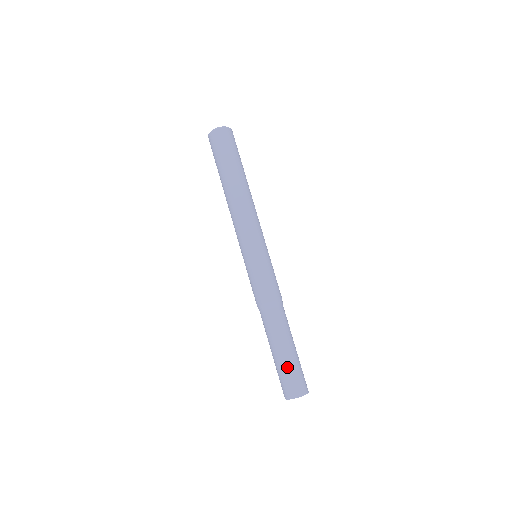
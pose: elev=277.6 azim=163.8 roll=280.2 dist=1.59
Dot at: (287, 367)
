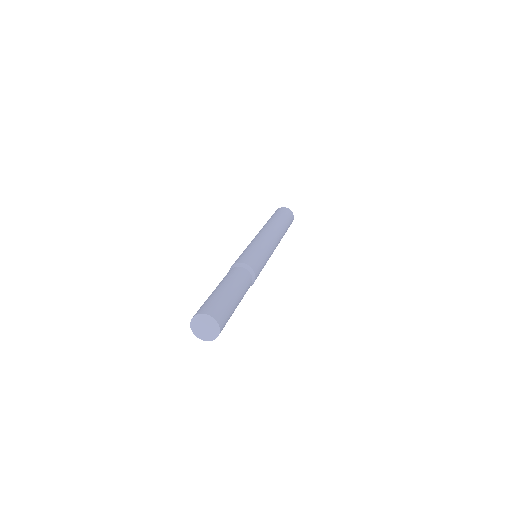
Dot at: (213, 295)
